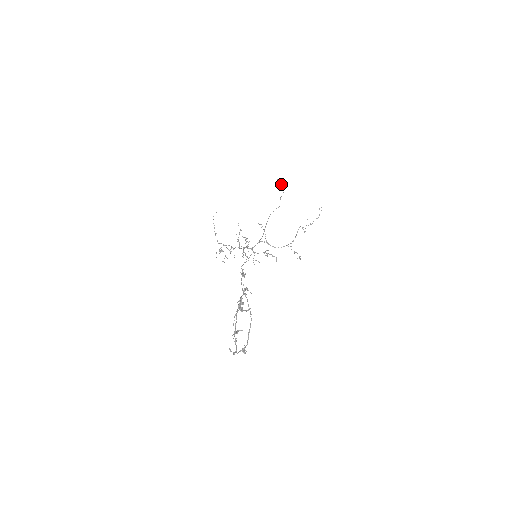
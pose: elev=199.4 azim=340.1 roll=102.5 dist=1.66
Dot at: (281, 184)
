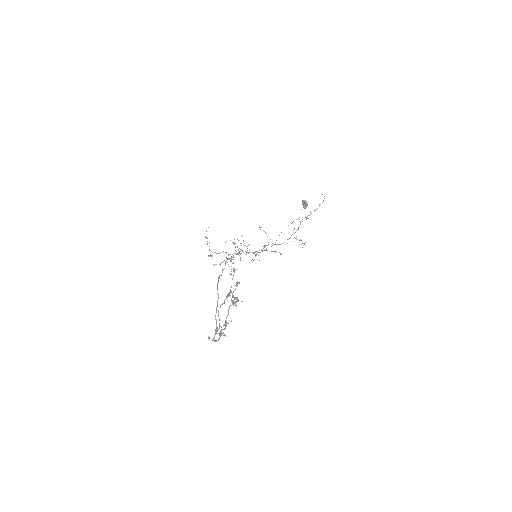
Dot at: (305, 202)
